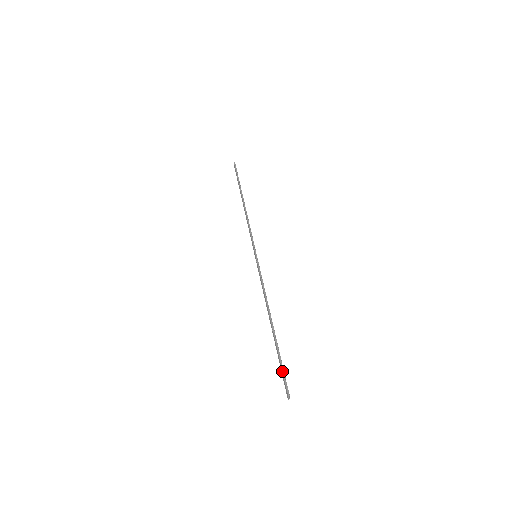
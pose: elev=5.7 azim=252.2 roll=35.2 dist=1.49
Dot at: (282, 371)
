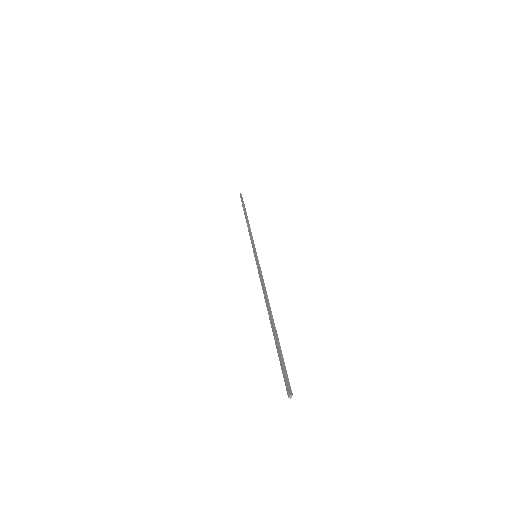
Dot at: (282, 361)
